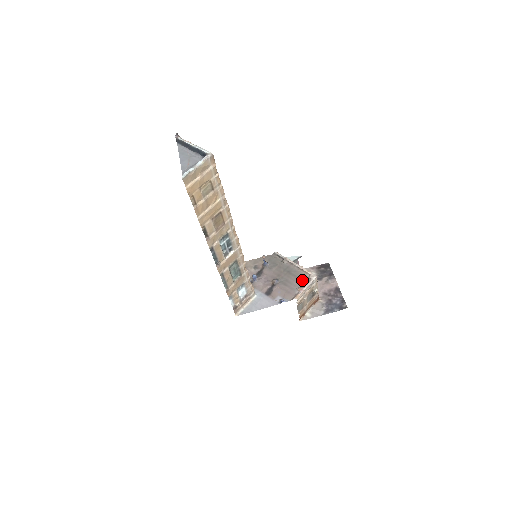
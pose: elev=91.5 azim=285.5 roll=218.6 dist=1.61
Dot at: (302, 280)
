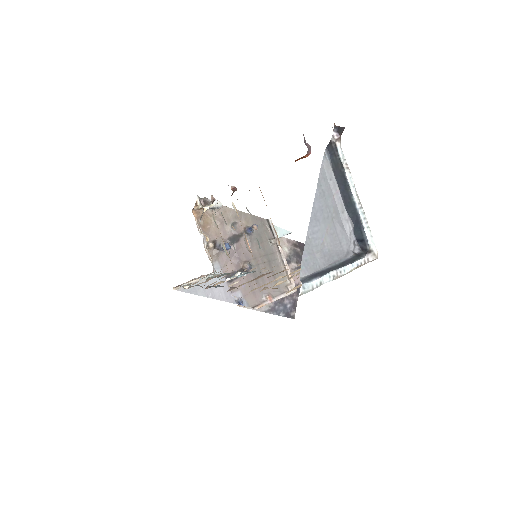
Dot at: (278, 285)
